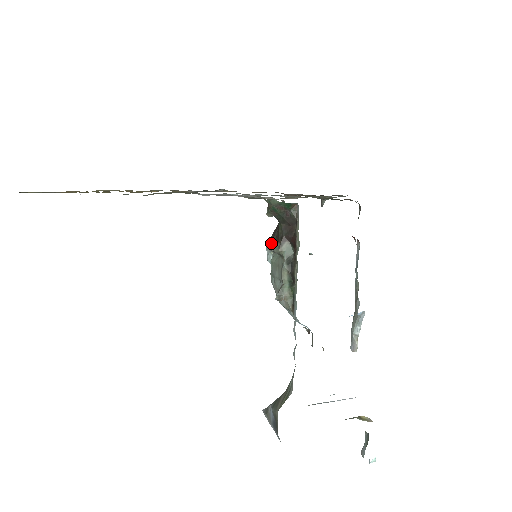
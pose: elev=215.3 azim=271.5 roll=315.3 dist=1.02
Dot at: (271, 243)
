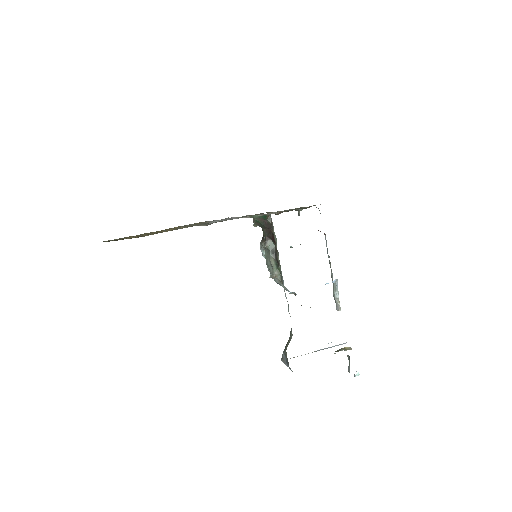
Dot at: (261, 244)
